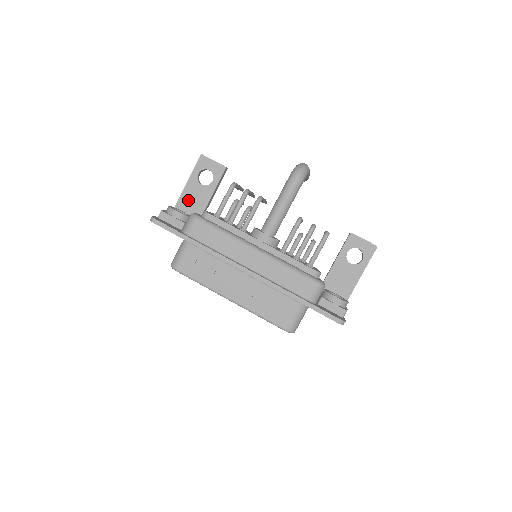
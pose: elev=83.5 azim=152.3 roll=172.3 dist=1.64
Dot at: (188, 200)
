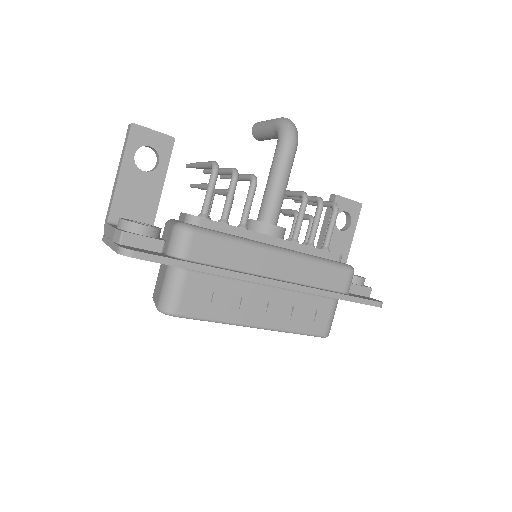
Dot at: (128, 200)
